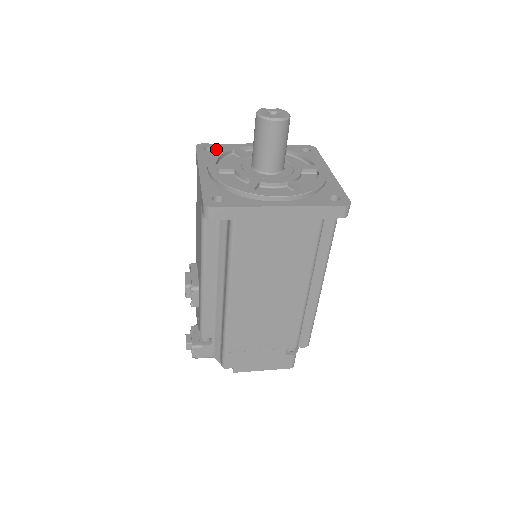
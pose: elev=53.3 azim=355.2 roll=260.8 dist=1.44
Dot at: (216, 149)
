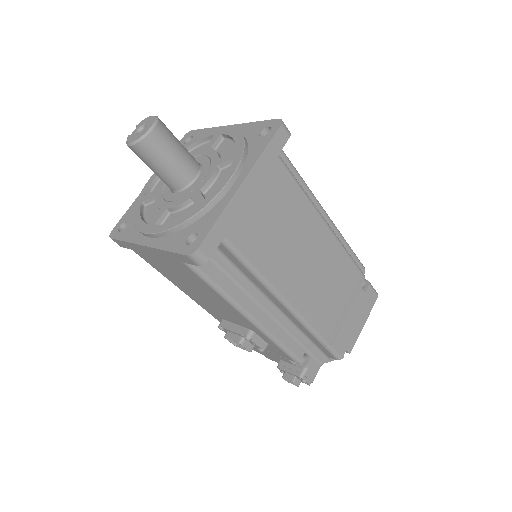
Dot at: (128, 220)
